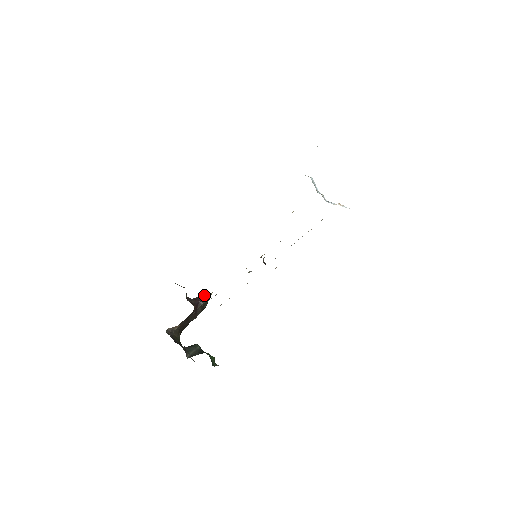
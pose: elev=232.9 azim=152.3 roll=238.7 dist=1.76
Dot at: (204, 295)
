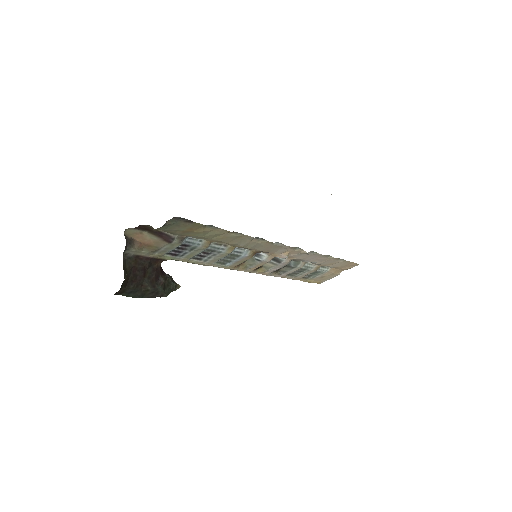
Dot at: (171, 277)
